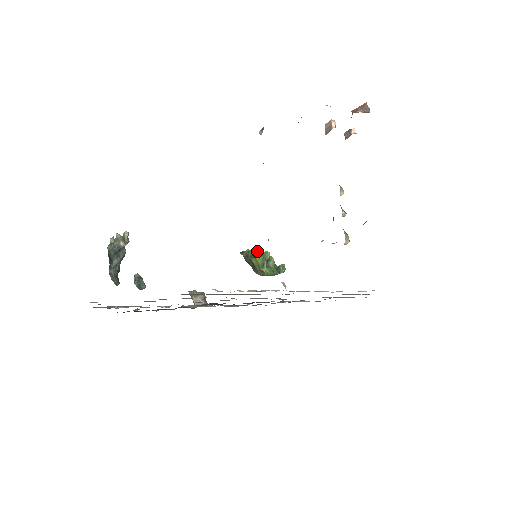
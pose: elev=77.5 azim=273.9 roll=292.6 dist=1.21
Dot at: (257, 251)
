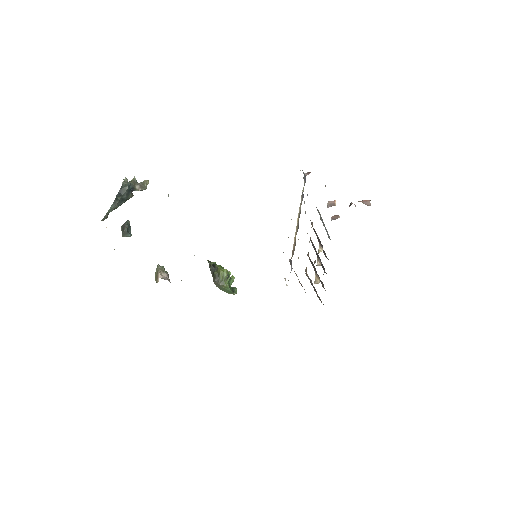
Dot at: (222, 267)
